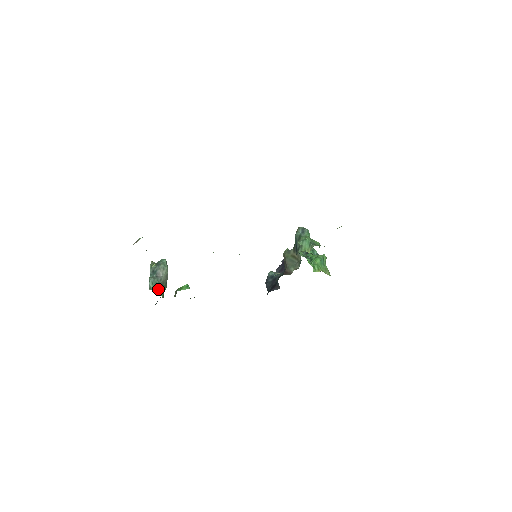
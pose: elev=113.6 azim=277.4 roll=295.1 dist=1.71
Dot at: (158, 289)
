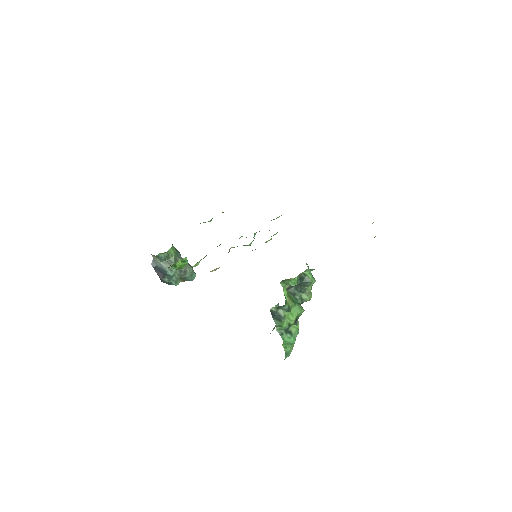
Dot at: (174, 249)
